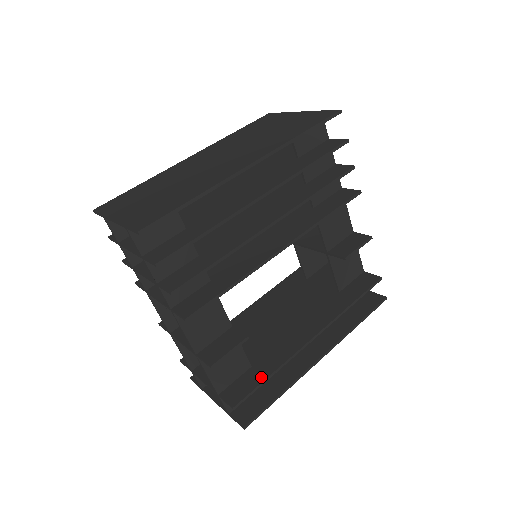
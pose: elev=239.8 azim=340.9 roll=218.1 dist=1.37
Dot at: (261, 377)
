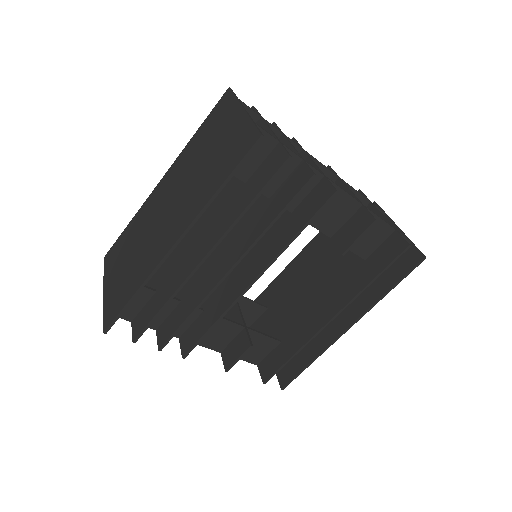
Dot at: (285, 357)
